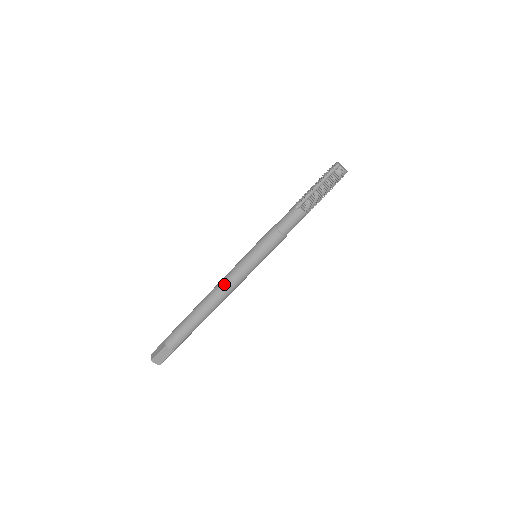
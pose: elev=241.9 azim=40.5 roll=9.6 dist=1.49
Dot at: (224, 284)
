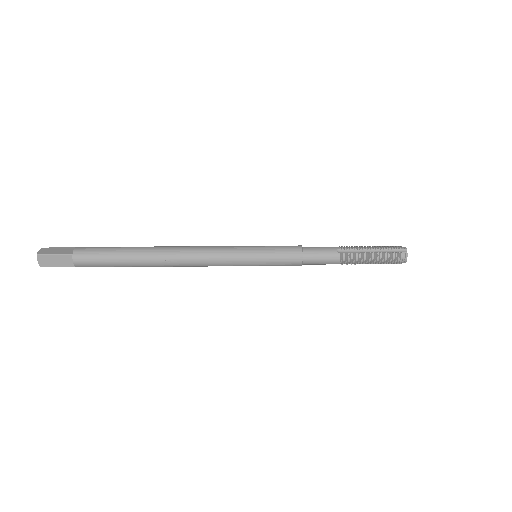
Dot at: (201, 252)
